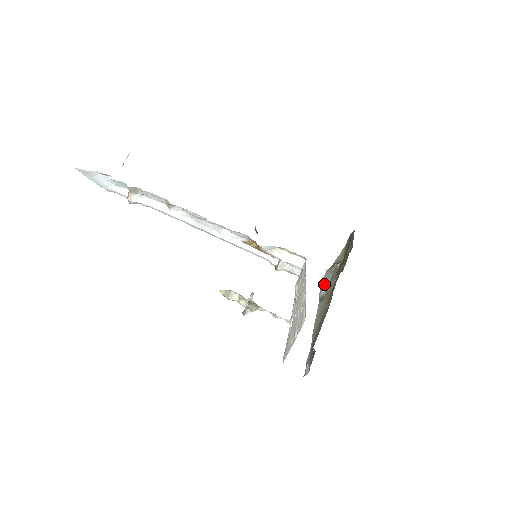
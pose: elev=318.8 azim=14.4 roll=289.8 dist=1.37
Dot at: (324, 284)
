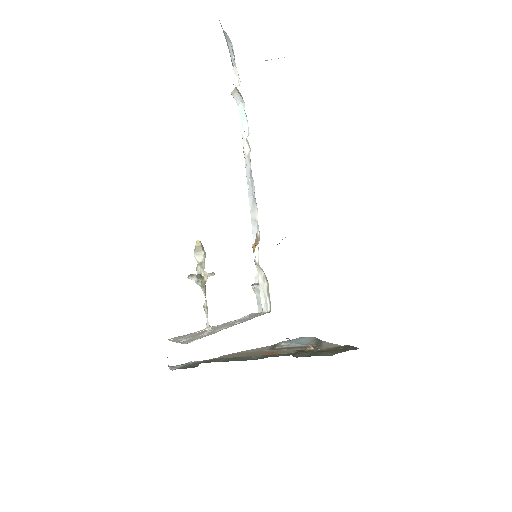
Dot at: (293, 341)
